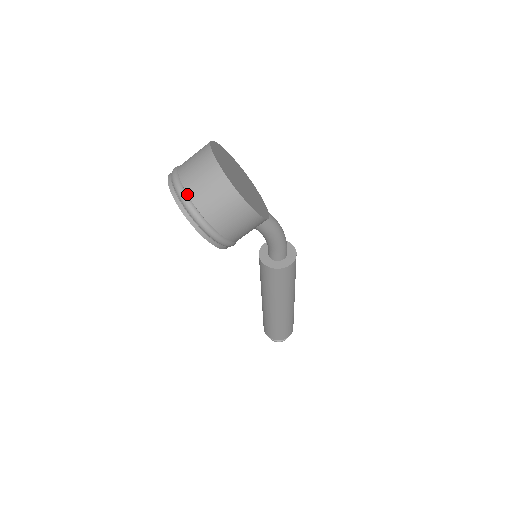
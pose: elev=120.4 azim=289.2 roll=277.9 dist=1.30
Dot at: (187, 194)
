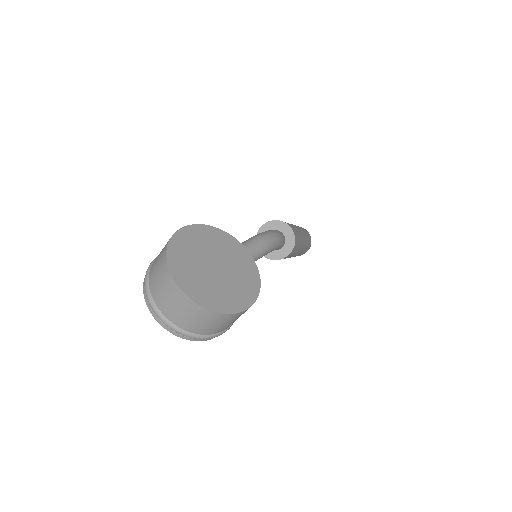
Dot at: (176, 326)
